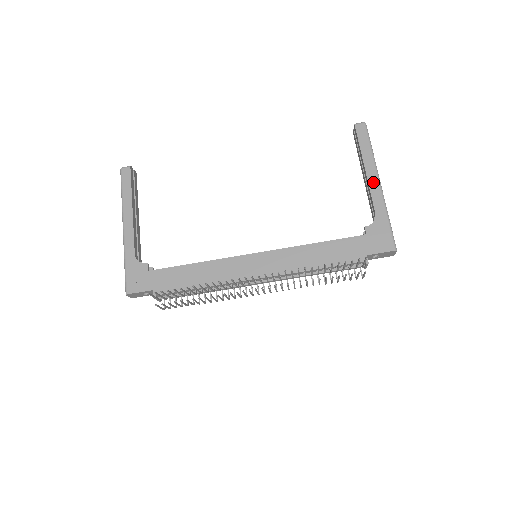
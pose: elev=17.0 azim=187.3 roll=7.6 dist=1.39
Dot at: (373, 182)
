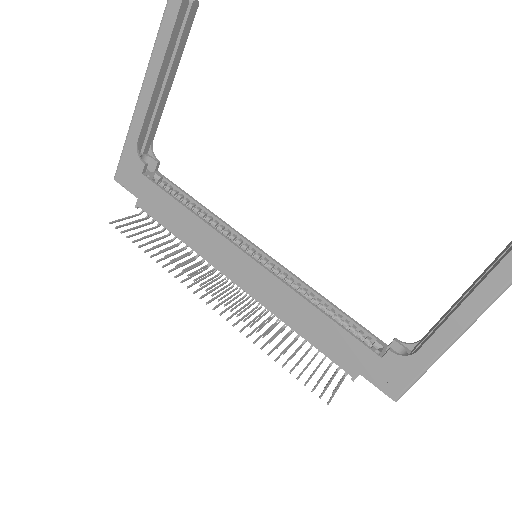
Dot at: (459, 319)
